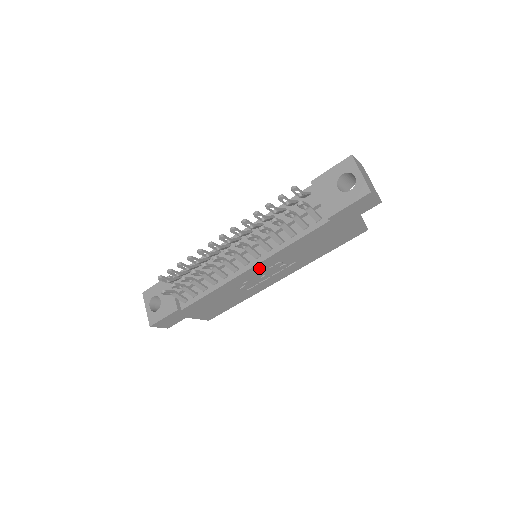
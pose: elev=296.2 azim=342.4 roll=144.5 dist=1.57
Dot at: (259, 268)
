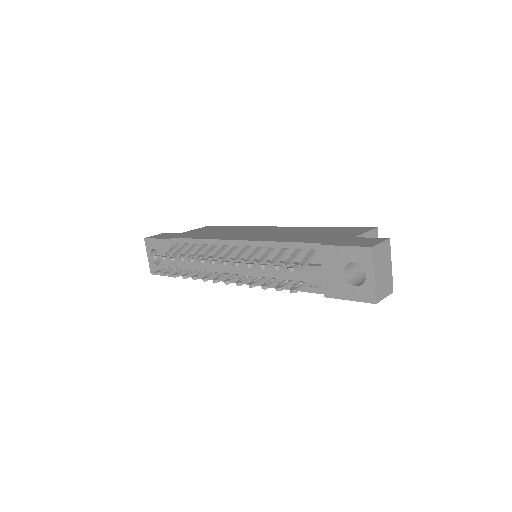
Dot at: occluded
